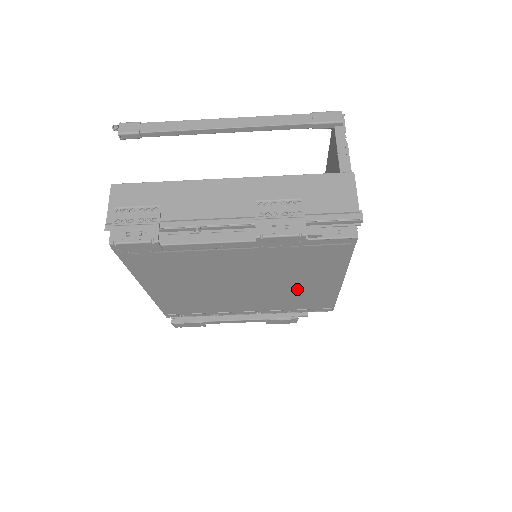
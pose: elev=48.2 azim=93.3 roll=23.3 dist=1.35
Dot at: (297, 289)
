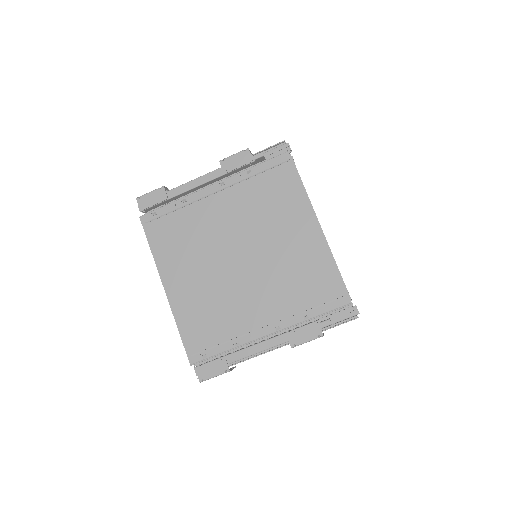
Dot at: (289, 255)
